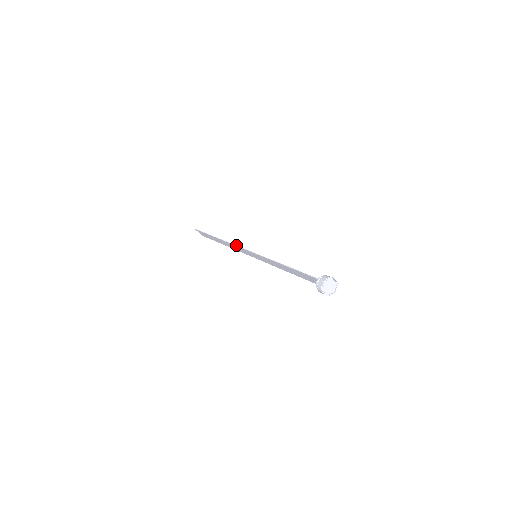
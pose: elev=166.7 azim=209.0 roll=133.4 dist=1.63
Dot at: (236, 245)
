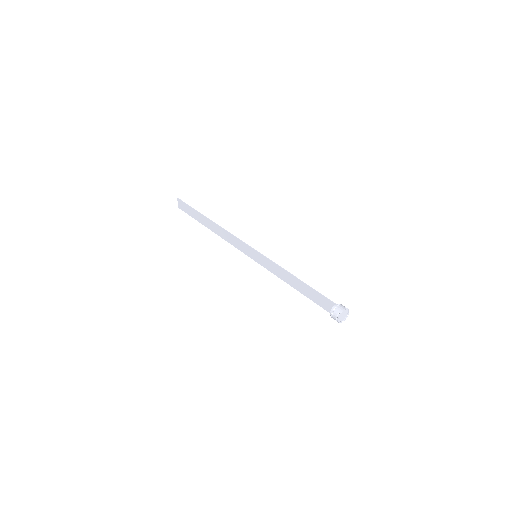
Dot at: occluded
